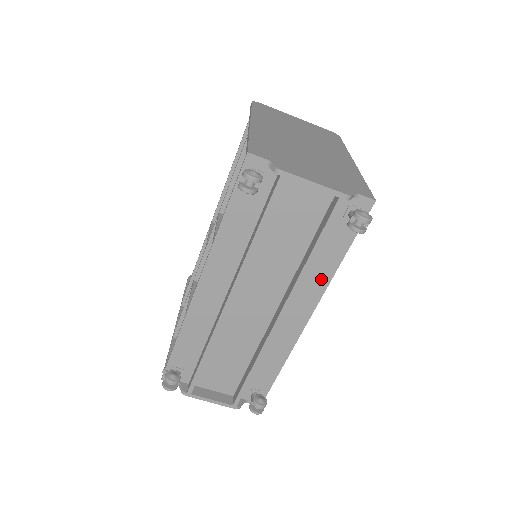
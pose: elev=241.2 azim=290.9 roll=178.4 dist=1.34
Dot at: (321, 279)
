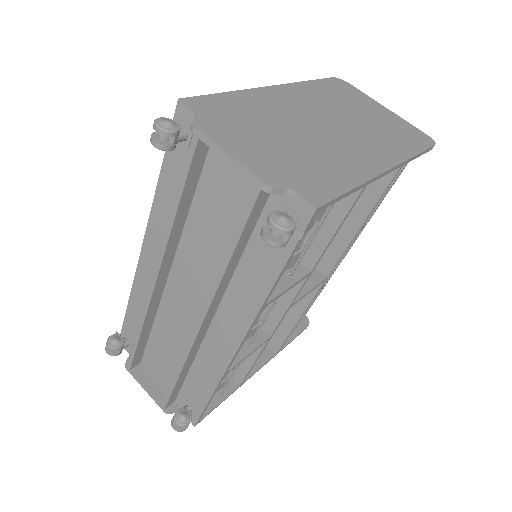
Dot at: (251, 298)
